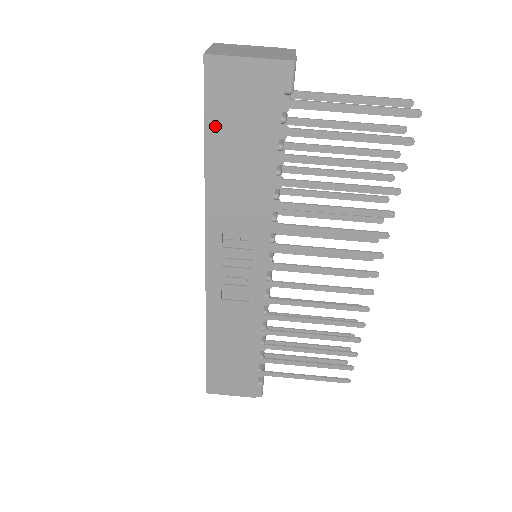
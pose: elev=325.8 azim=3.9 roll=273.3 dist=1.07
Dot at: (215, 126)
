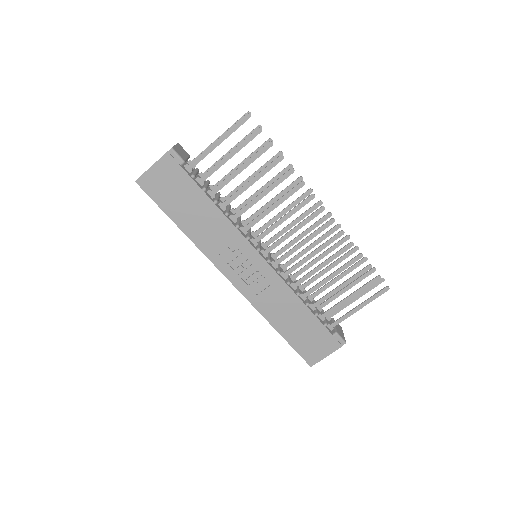
Dot at: (167, 207)
